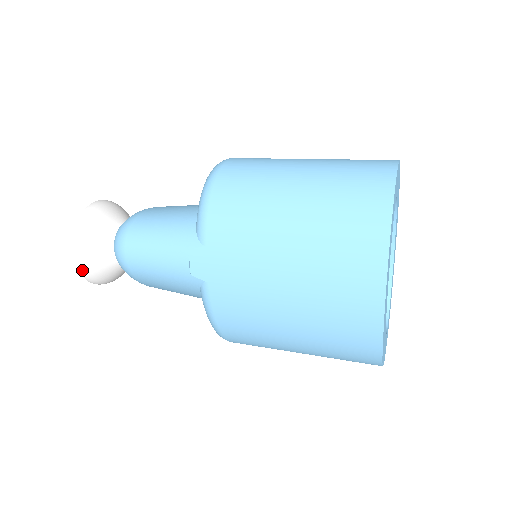
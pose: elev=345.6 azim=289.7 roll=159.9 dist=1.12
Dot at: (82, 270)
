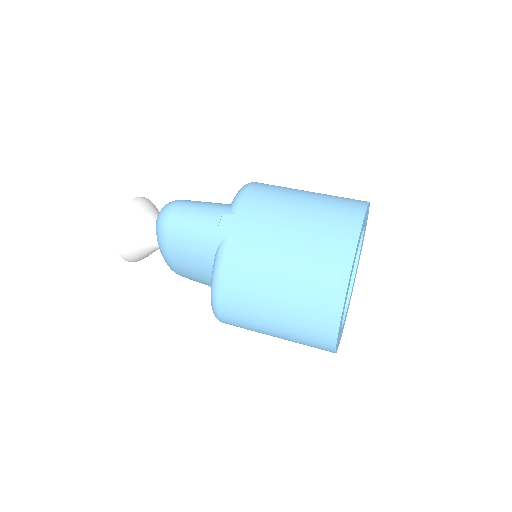
Dot at: (120, 231)
